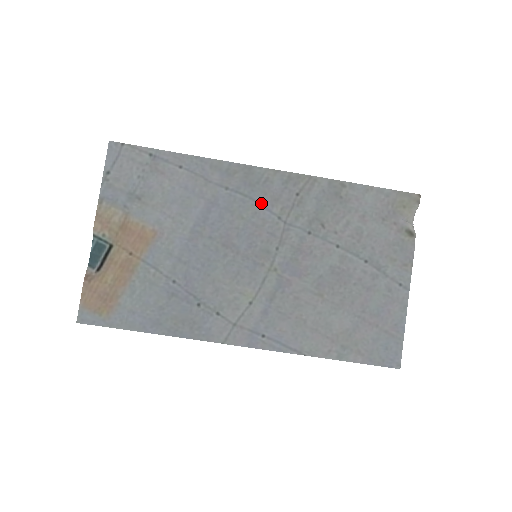
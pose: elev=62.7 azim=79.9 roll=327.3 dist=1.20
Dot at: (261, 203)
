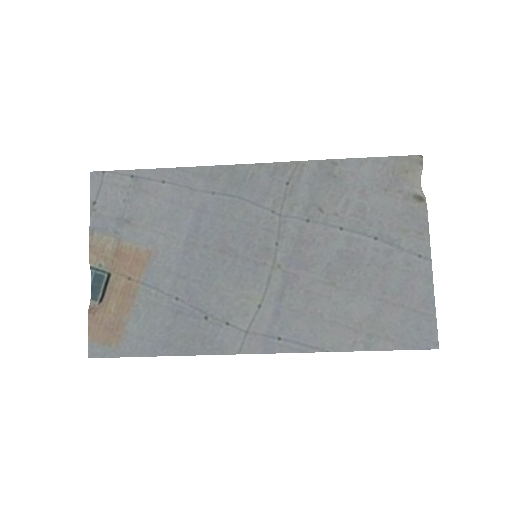
Dot at: (251, 200)
